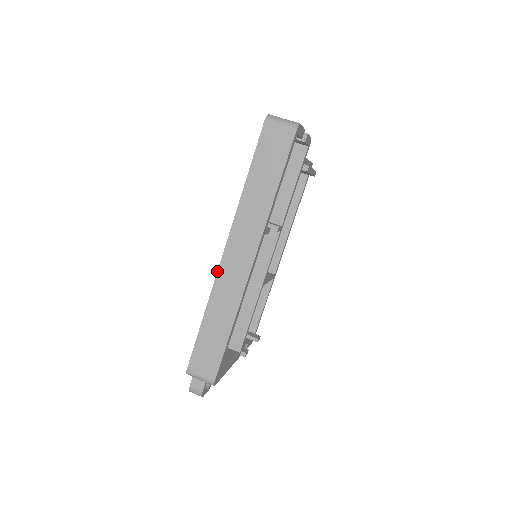
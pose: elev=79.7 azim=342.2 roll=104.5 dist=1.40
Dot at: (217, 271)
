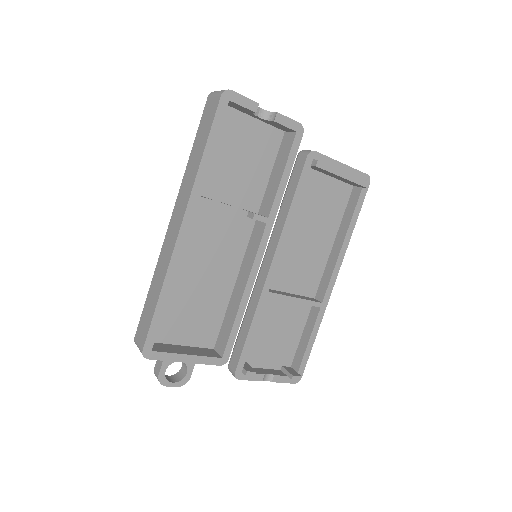
Dot at: (164, 240)
